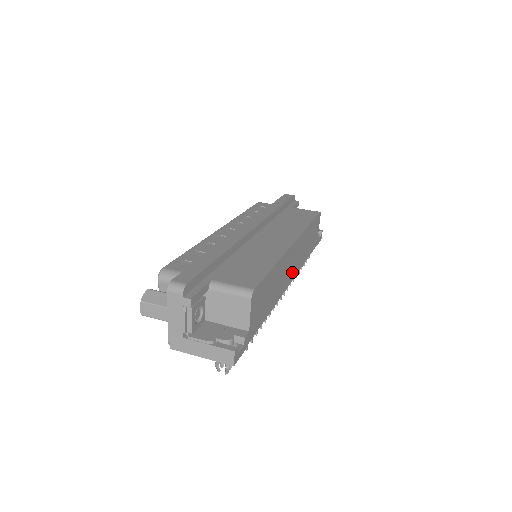
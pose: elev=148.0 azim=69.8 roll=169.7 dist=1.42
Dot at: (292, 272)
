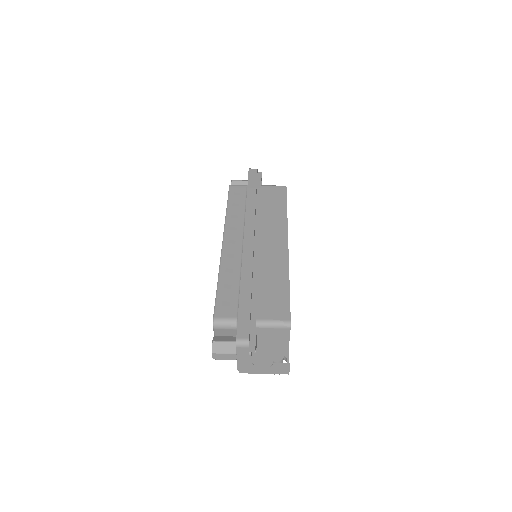
Dot at: occluded
